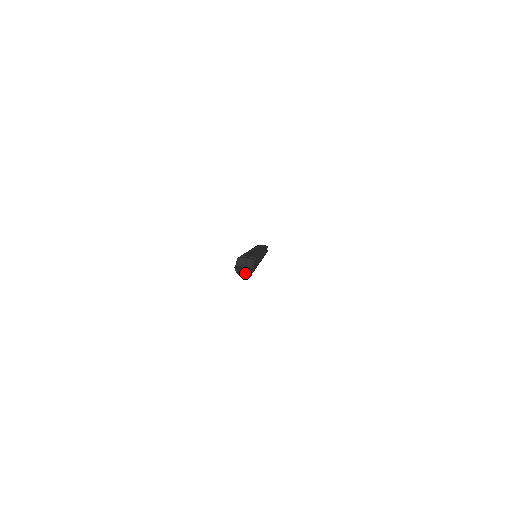
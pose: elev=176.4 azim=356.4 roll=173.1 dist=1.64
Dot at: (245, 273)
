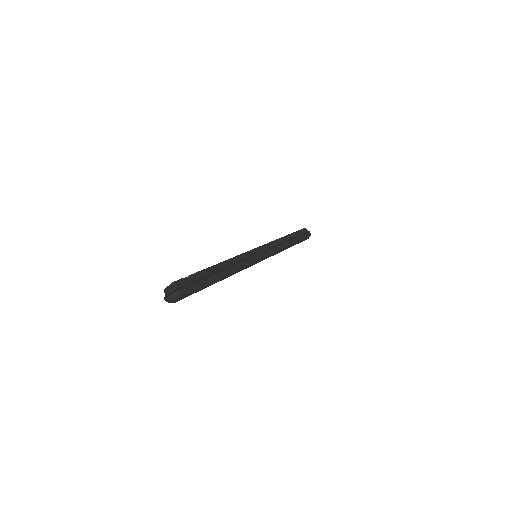
Dot at: (171, 299)
